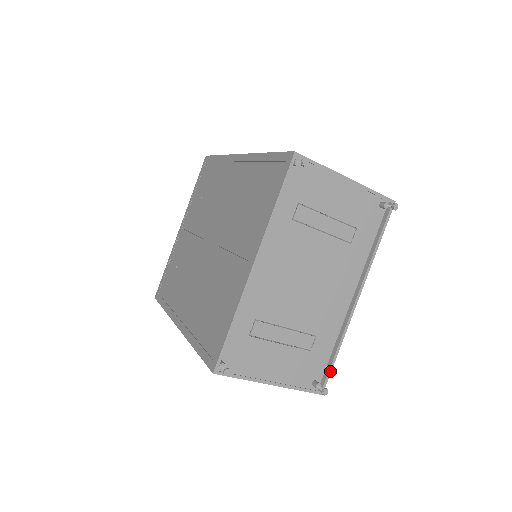
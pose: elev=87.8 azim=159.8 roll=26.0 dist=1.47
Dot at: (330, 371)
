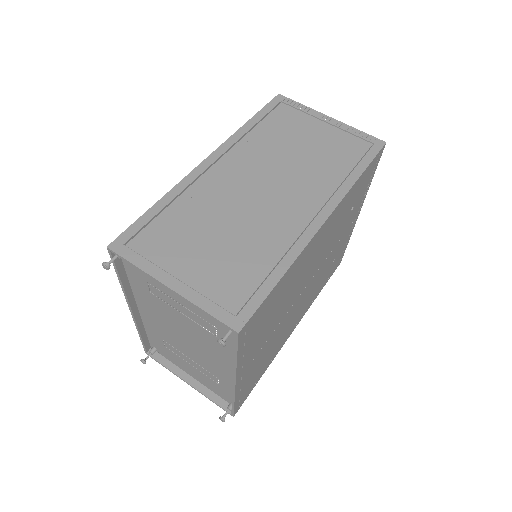
Dot at: (233, 409)
